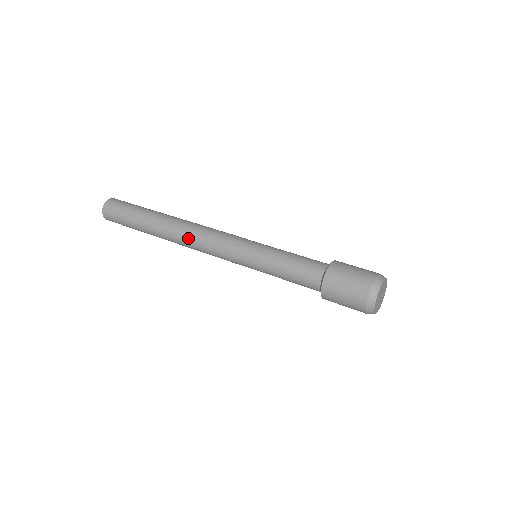
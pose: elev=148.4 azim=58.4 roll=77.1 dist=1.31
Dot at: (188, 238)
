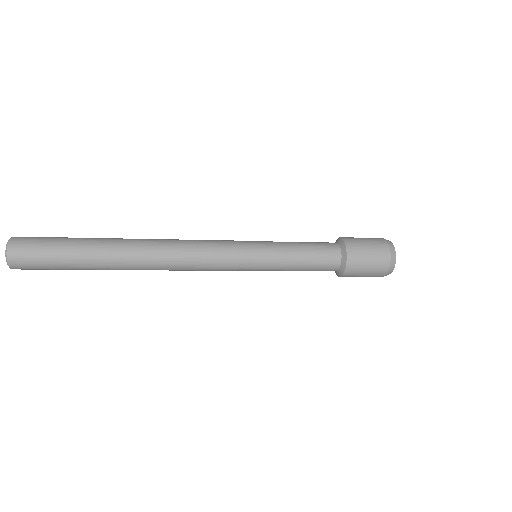
Dot at: (171, 240)
